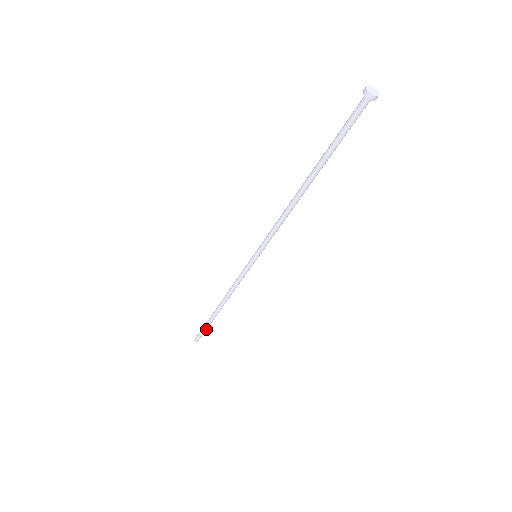
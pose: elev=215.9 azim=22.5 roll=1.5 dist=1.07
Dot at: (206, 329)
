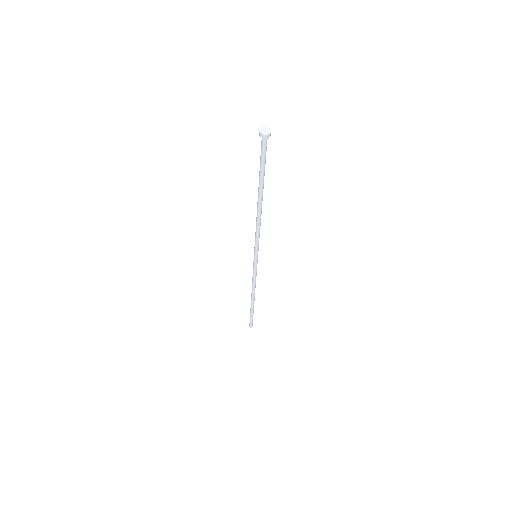
Dot at: occluded
